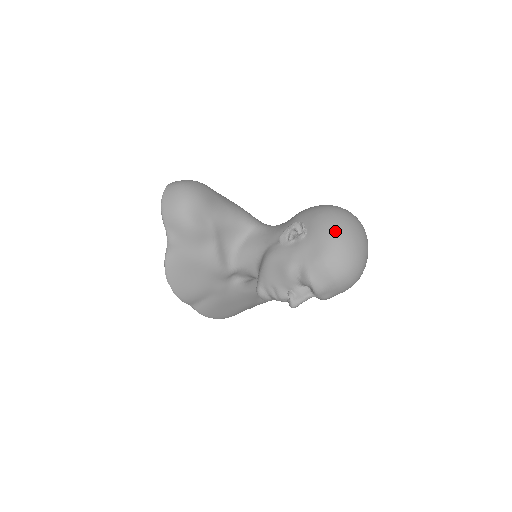
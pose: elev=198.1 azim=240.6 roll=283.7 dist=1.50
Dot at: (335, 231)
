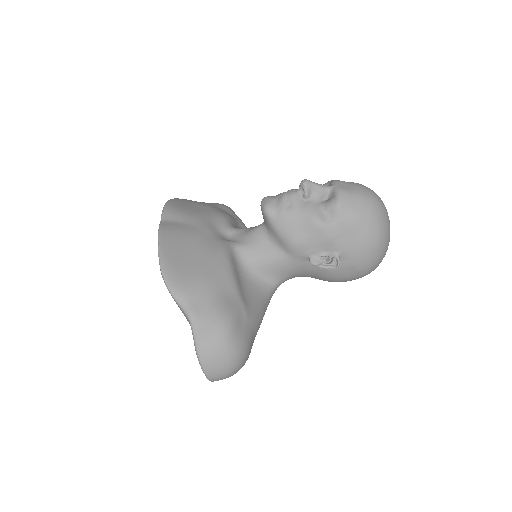
Dot at: occluded
